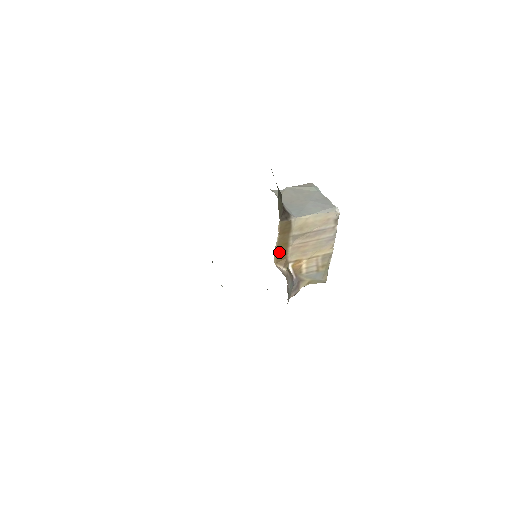
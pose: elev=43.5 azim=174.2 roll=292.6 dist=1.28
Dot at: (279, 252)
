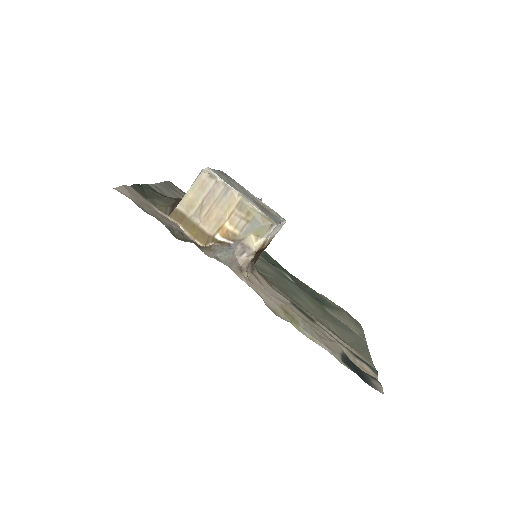
Dot at: (197, 236)
